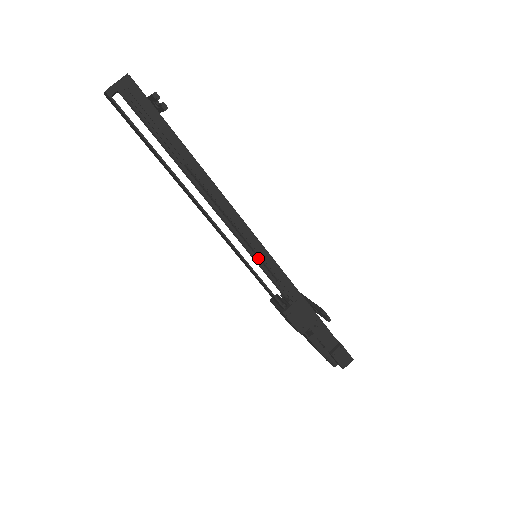
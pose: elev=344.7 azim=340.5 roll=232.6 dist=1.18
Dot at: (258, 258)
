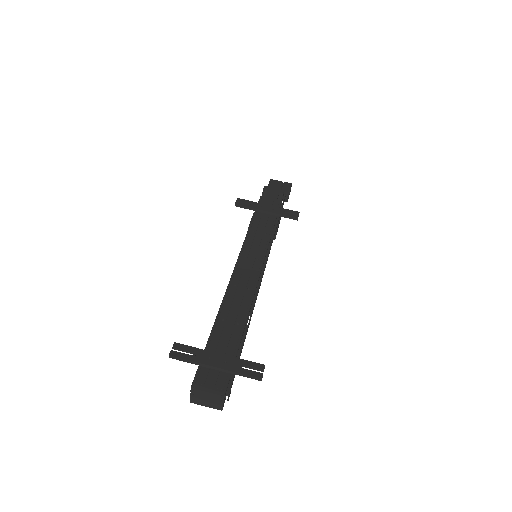
Dot at: occluded
